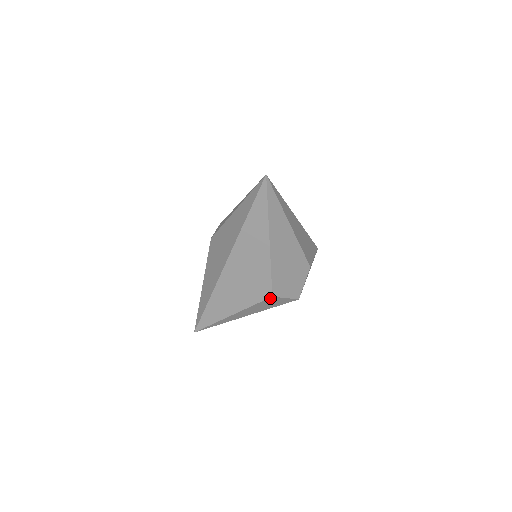
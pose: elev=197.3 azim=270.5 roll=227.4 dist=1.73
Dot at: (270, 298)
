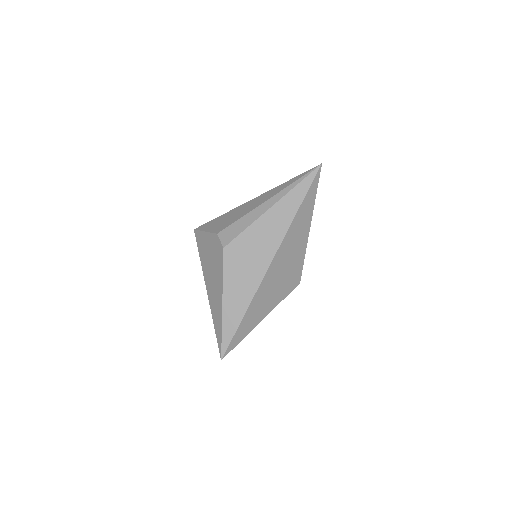
Dot at: (296, 286)
